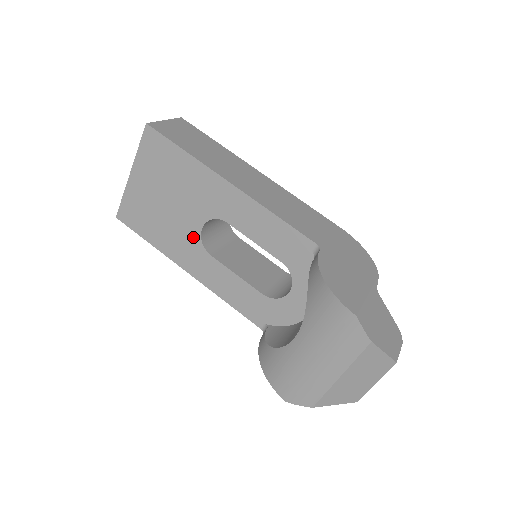
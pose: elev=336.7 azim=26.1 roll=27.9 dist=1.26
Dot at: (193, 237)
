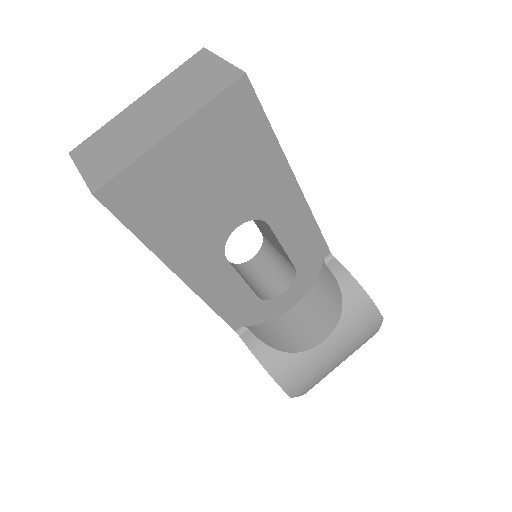
Dot at: (218, 237)
